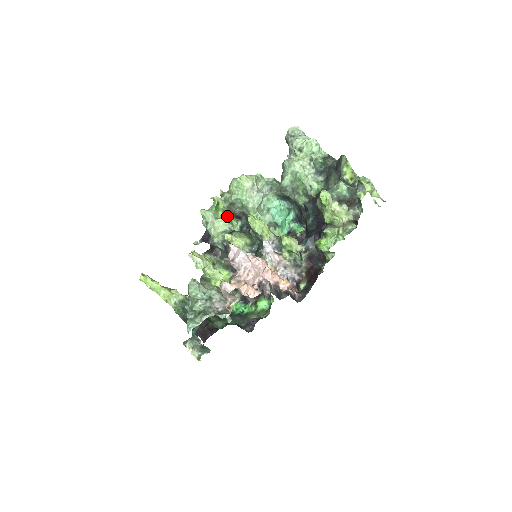
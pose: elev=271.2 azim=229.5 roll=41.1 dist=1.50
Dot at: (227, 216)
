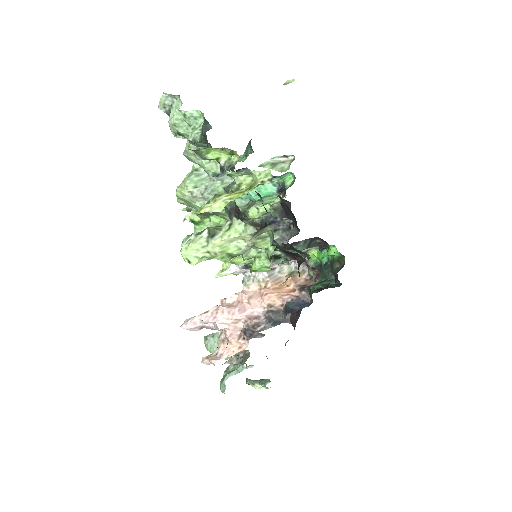
Dot at: (215, 217)
